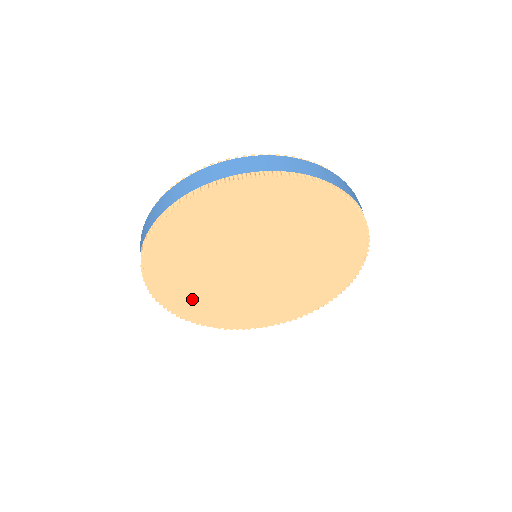
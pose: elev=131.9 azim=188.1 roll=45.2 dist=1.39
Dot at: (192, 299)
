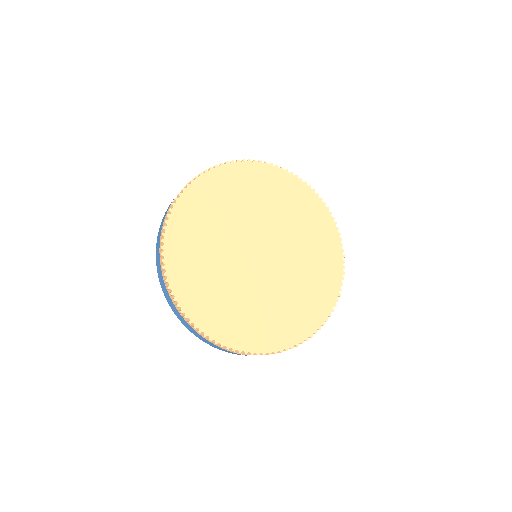
Dot at: (215, 306)
